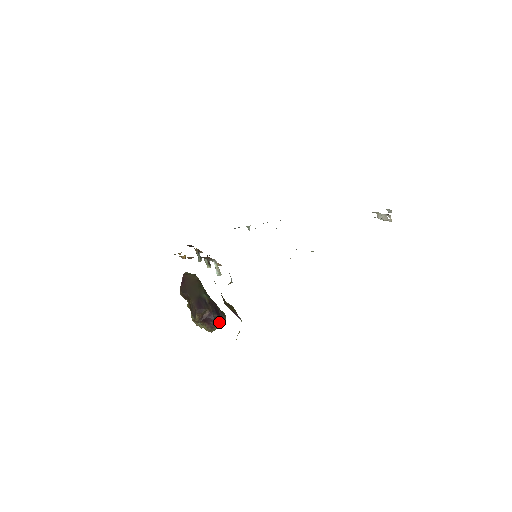
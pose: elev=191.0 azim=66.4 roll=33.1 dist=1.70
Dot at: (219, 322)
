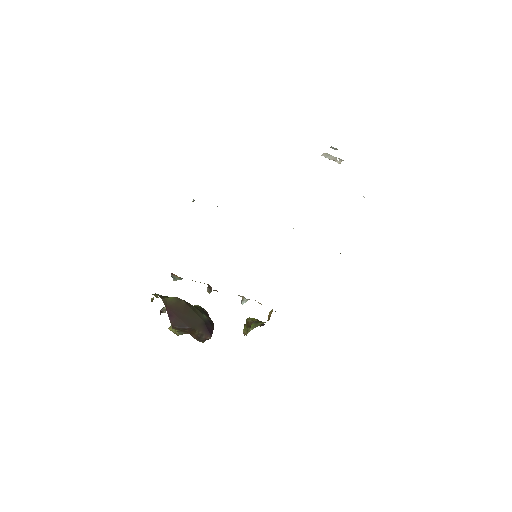
Dot at: occluded
